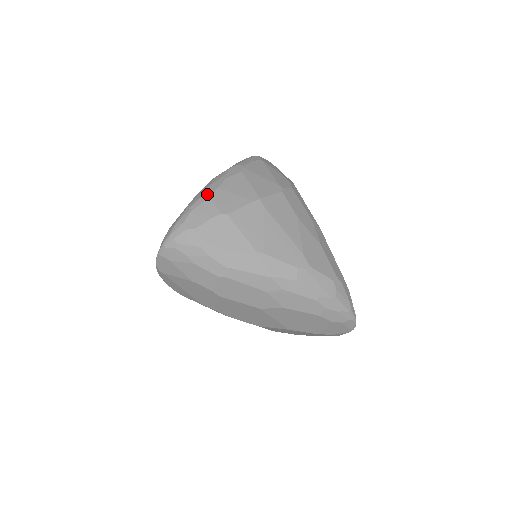
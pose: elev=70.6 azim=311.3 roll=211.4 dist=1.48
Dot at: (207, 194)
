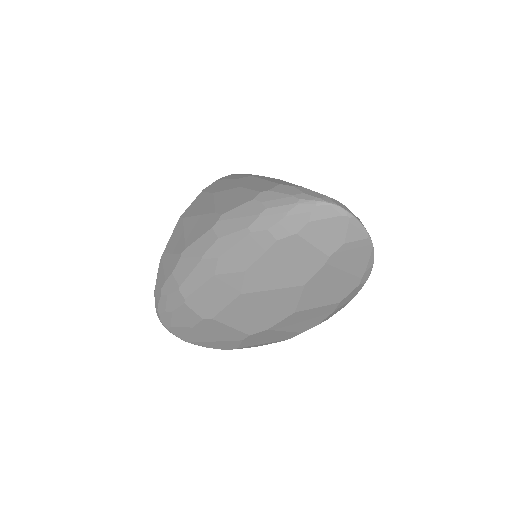
Dot at: occluded
